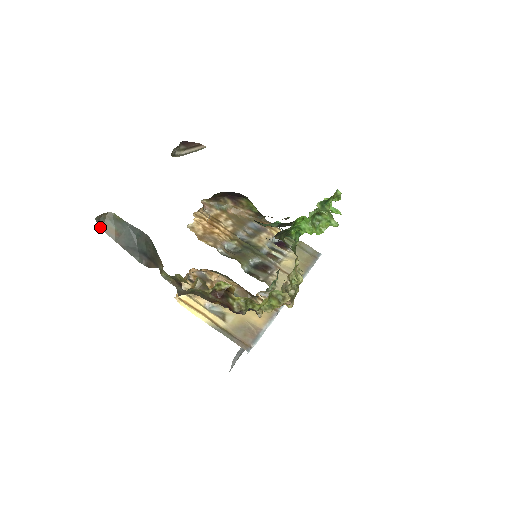
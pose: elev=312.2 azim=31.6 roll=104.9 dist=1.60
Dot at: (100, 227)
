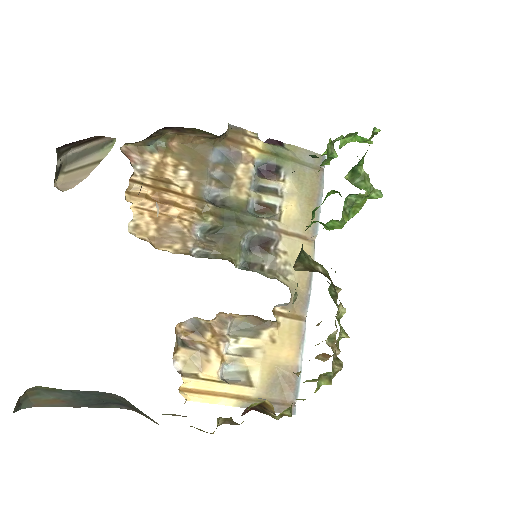
Dot at: occluded
